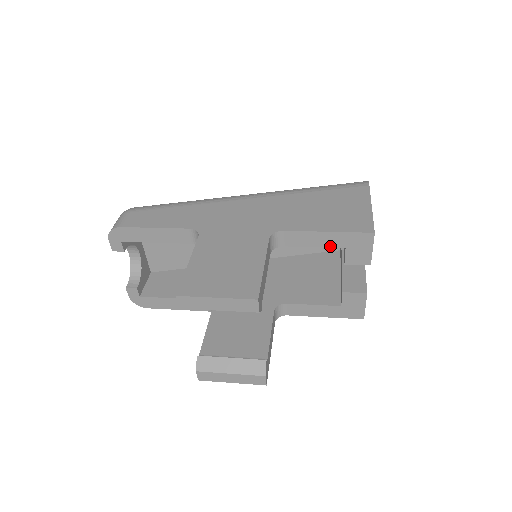
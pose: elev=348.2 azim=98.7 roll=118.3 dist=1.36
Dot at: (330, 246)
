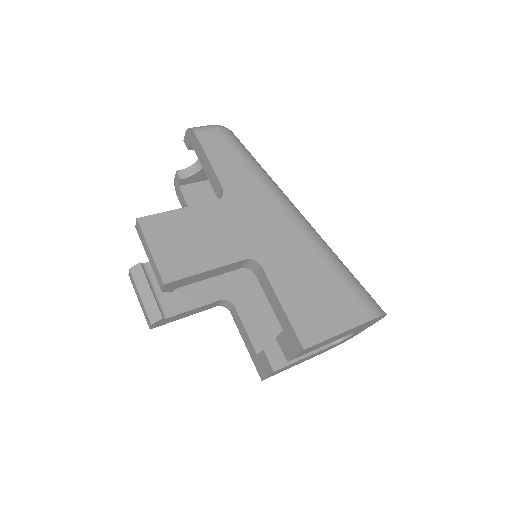
Dot at: (277, 316)
